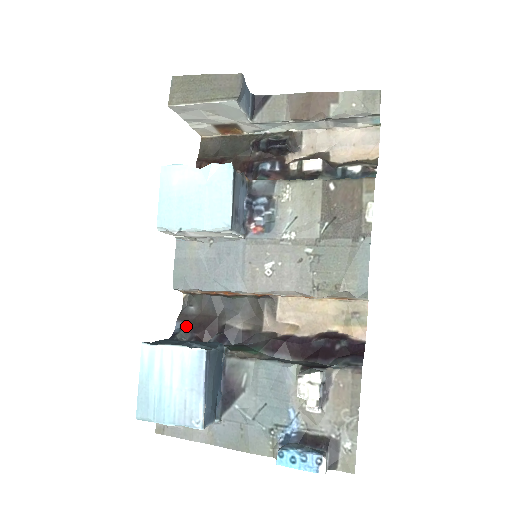
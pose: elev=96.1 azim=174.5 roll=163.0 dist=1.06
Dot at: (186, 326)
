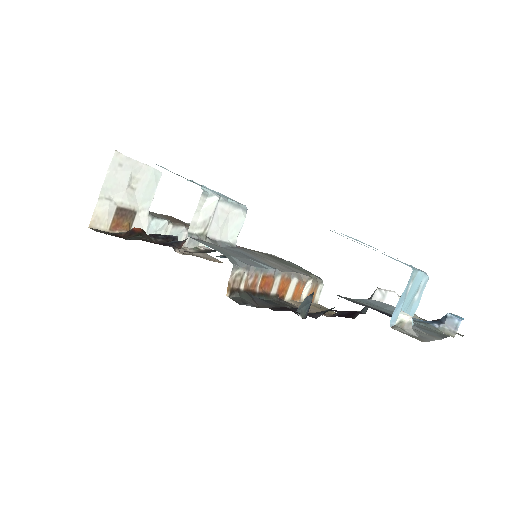
Dot at: (271, 309)
